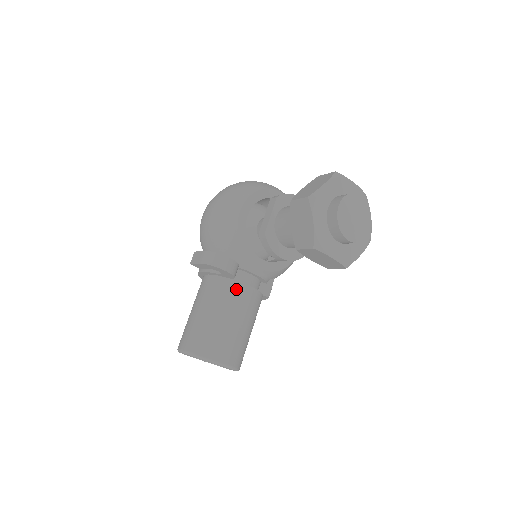
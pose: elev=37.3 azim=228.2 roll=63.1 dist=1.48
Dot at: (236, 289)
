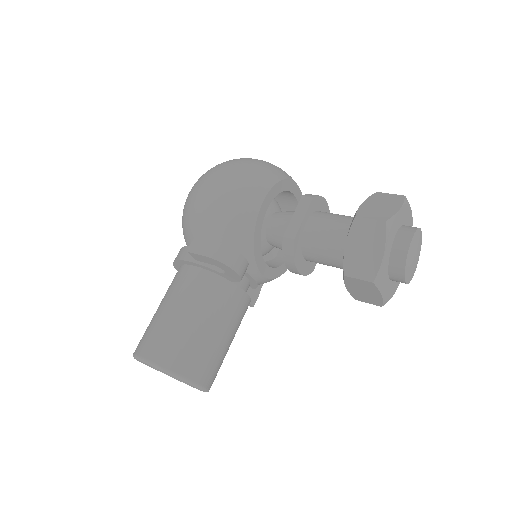
Dot at: (233, 295)
